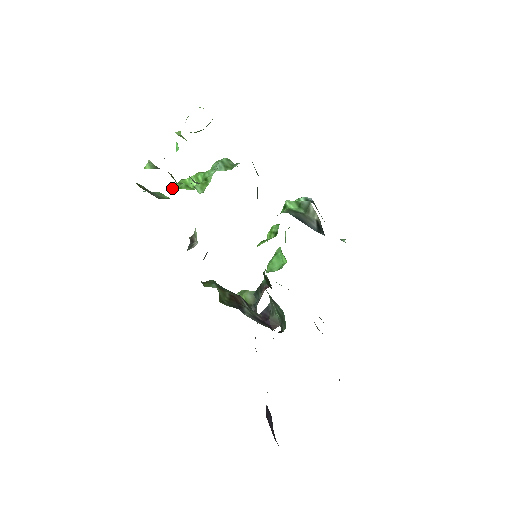
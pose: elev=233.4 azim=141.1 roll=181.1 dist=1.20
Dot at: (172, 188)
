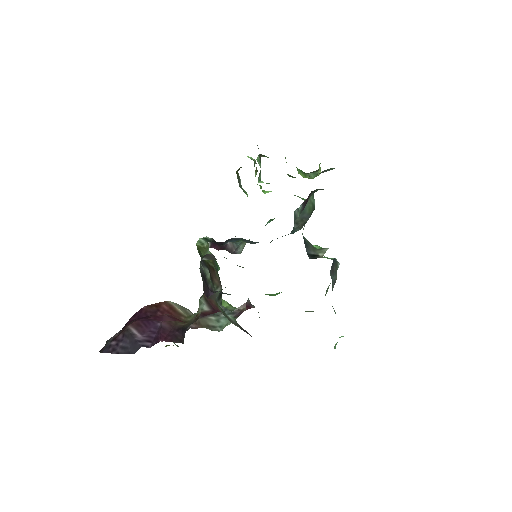
Dot at: occluded
